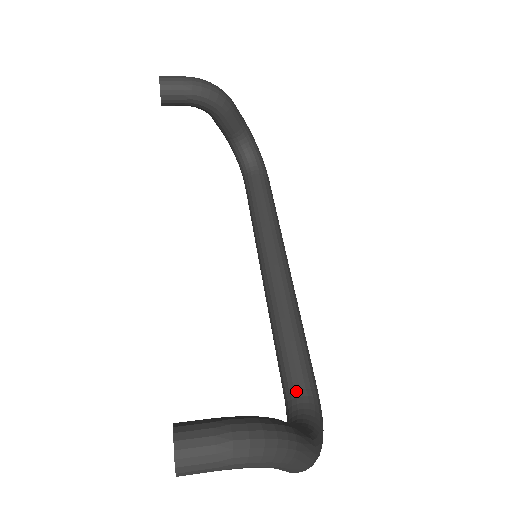
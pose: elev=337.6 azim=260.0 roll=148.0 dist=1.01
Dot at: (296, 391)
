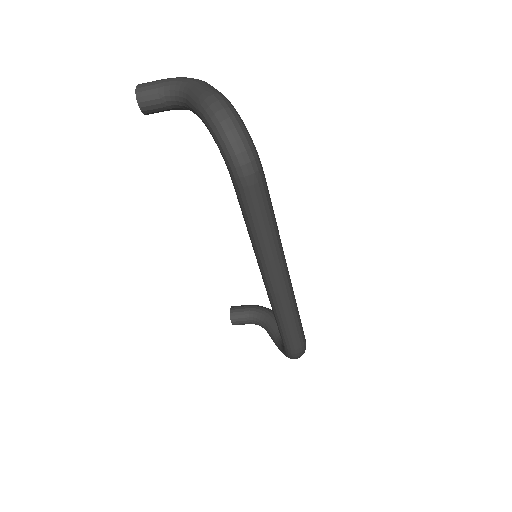
Dot at: occluded
